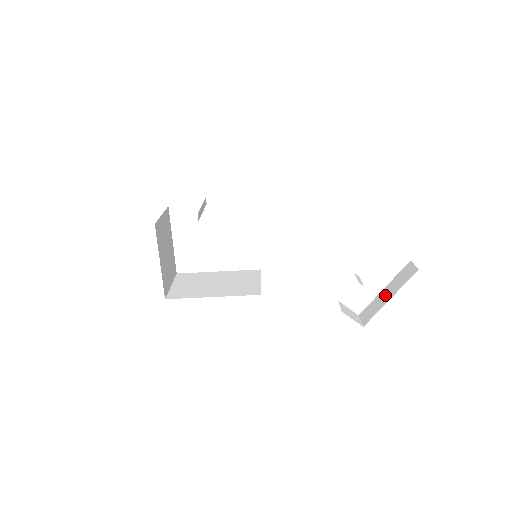
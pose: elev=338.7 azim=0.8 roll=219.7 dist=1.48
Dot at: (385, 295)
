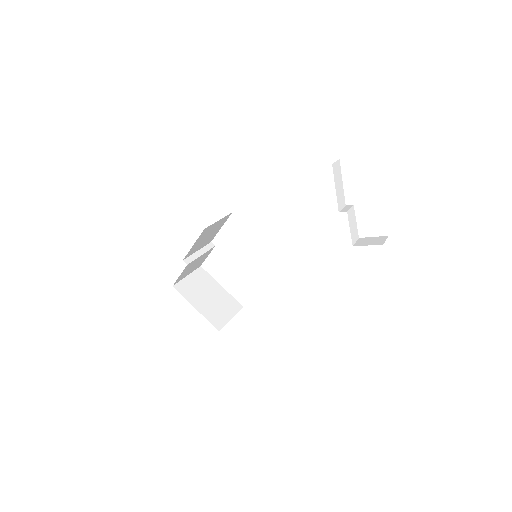
Dot at: occluded
